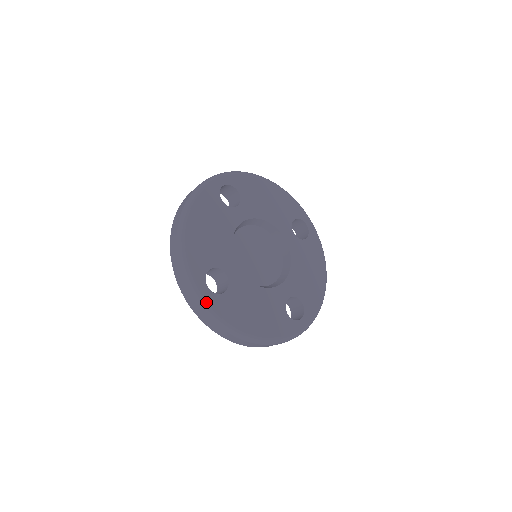
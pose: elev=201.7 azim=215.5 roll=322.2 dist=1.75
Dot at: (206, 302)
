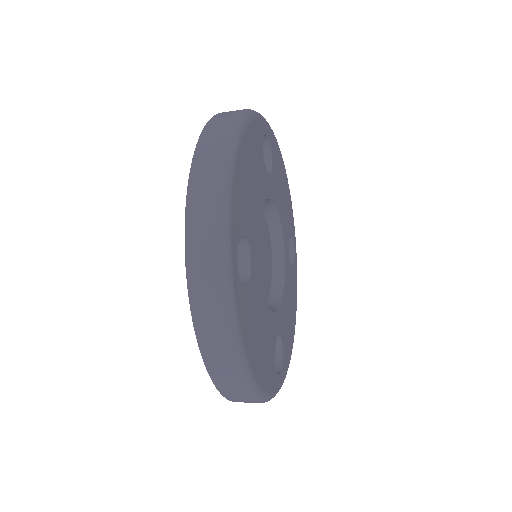
Dot at: (232, 286)
